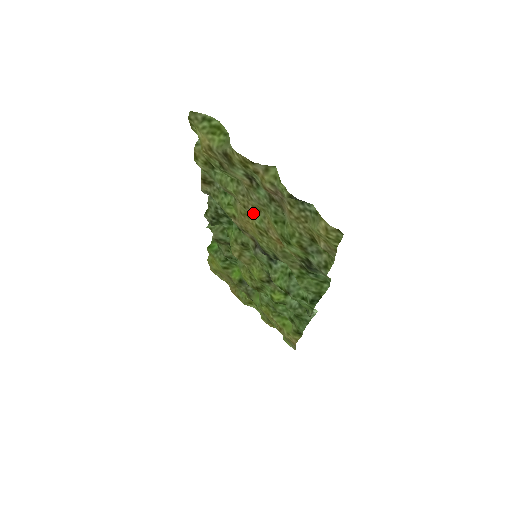
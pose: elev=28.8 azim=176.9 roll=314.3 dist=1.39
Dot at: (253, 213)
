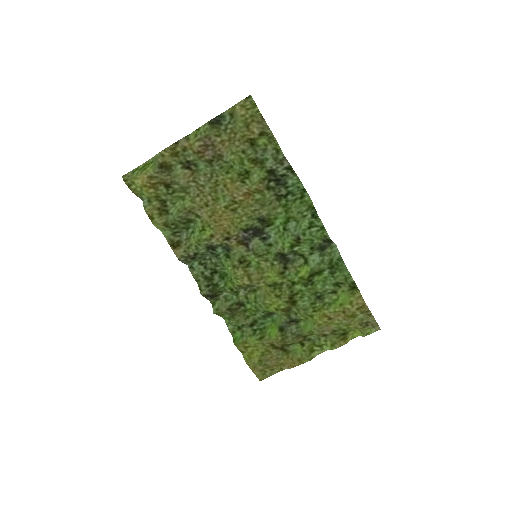
Dot at: (215, 200)
